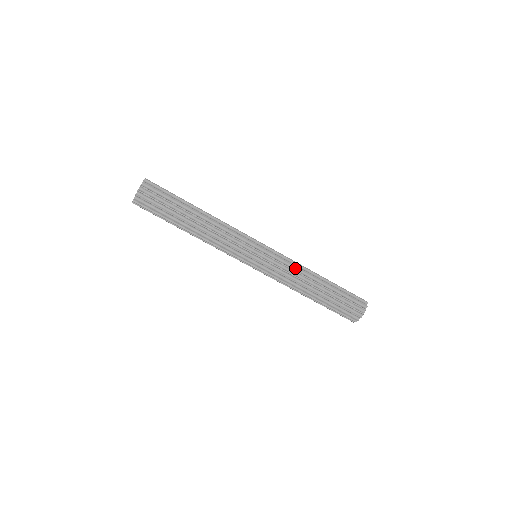
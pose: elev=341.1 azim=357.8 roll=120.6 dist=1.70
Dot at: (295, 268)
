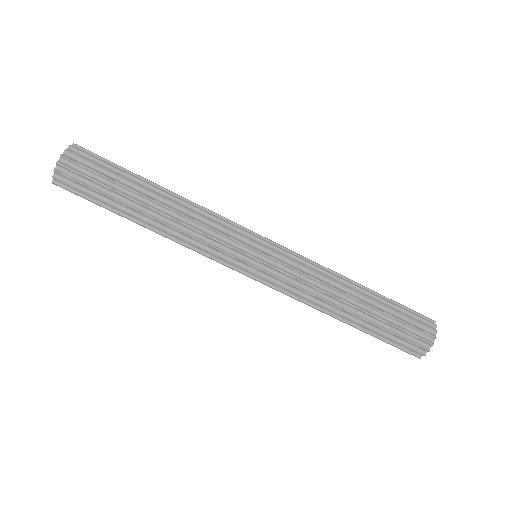
Dot at: (319, 271)
